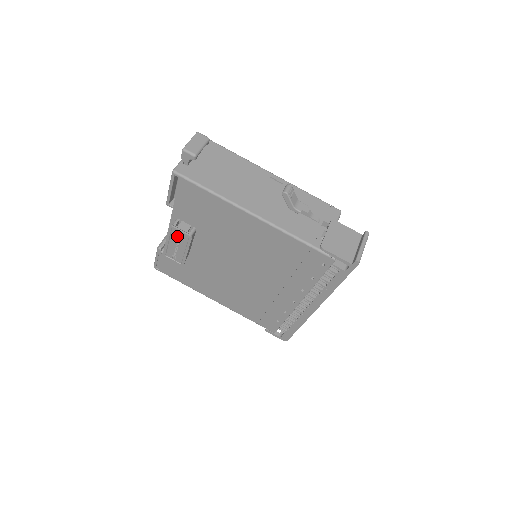
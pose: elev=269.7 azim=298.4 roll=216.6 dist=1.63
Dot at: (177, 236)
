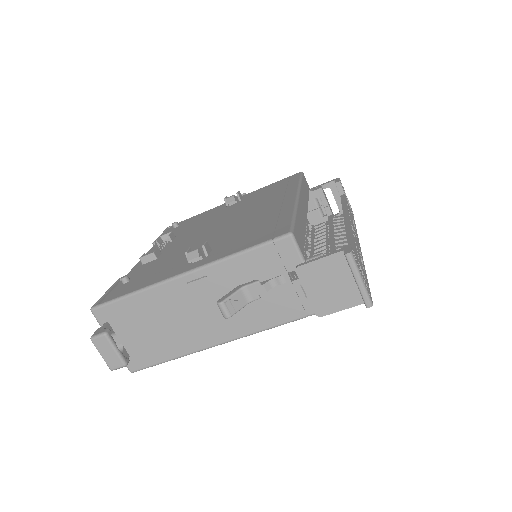
Dot at: occluded
